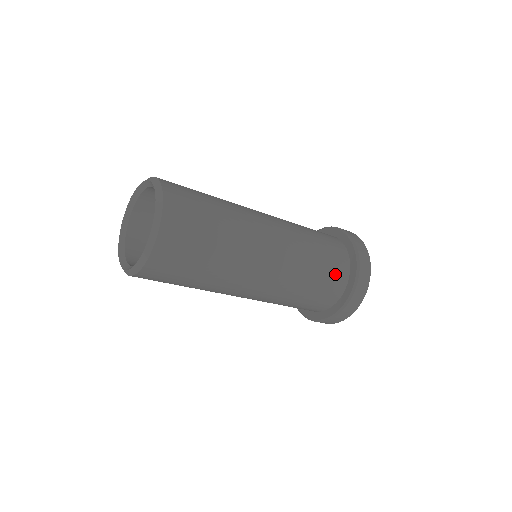
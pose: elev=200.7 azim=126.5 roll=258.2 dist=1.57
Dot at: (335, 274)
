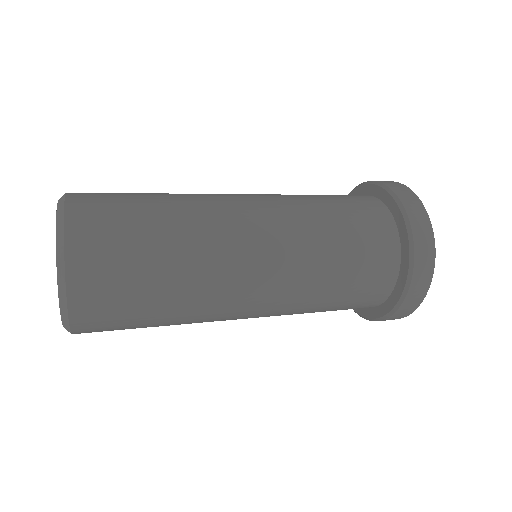
Dot at: (365, 298)
